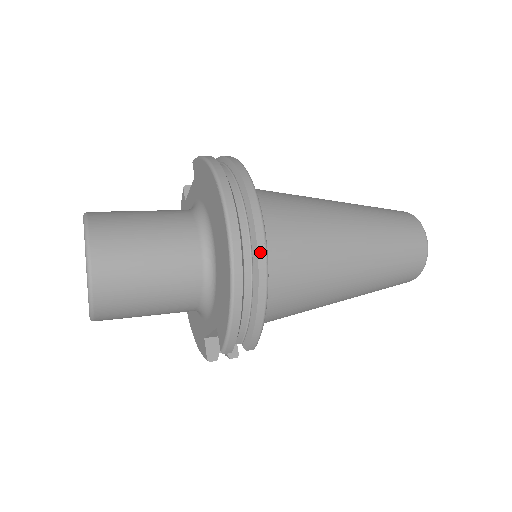
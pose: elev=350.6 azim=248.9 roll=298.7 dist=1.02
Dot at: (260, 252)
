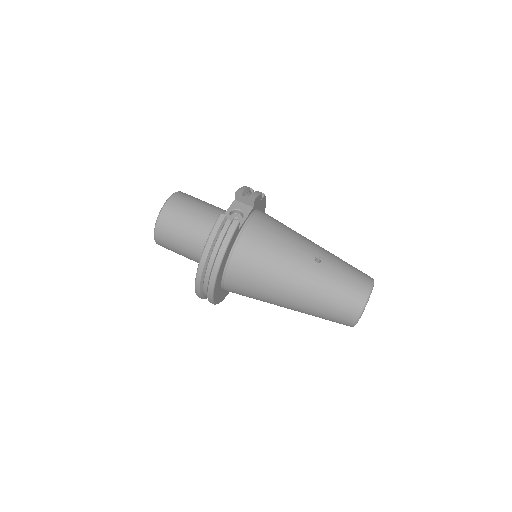
Dot at: (209, 301)
